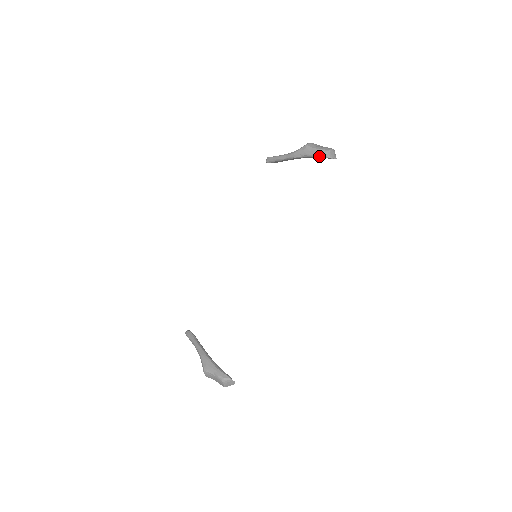
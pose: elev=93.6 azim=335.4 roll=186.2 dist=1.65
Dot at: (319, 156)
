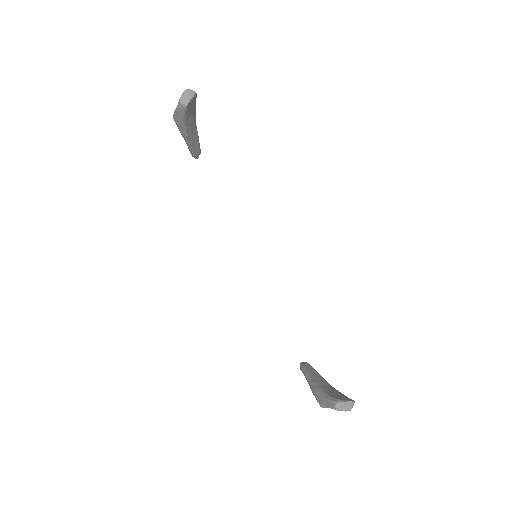
Dot at: (183, 114)
